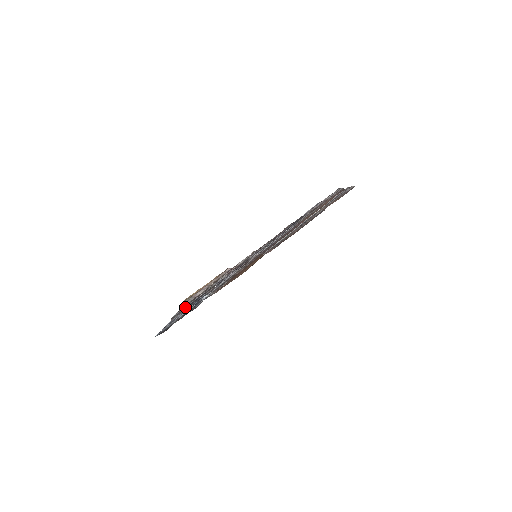
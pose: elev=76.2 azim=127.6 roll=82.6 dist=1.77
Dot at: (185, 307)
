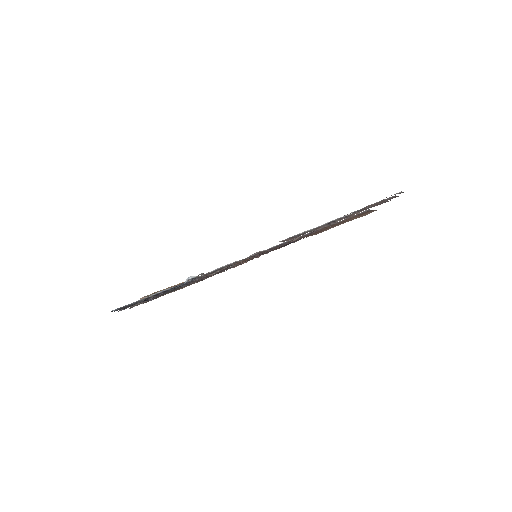
Dot at: occluded
